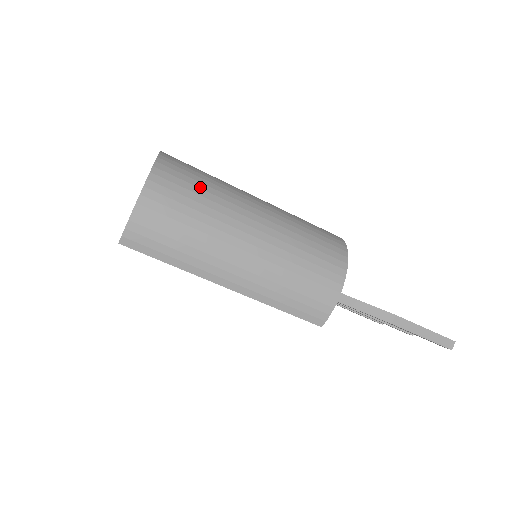
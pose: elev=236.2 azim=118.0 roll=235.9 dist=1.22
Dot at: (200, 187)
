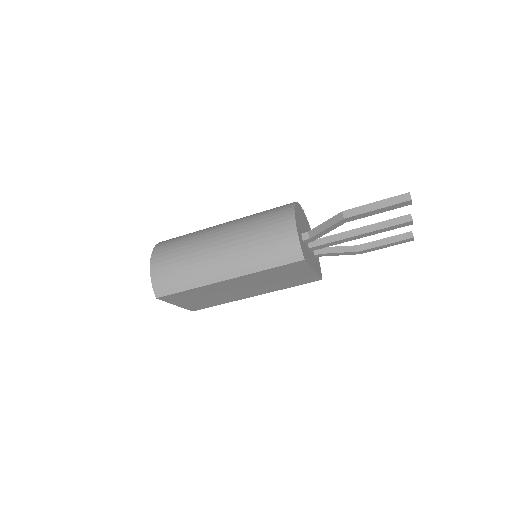
Dot at: (182, 239)
